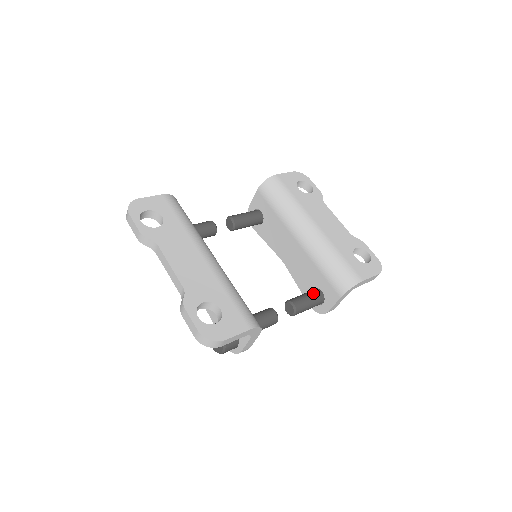
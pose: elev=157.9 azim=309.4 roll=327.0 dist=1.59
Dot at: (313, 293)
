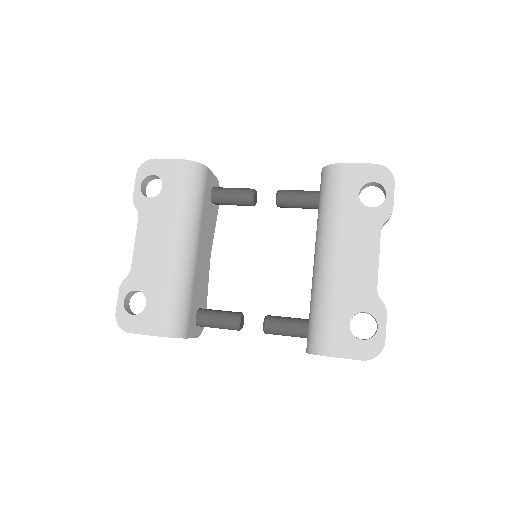
Dot at: (298, 325)
